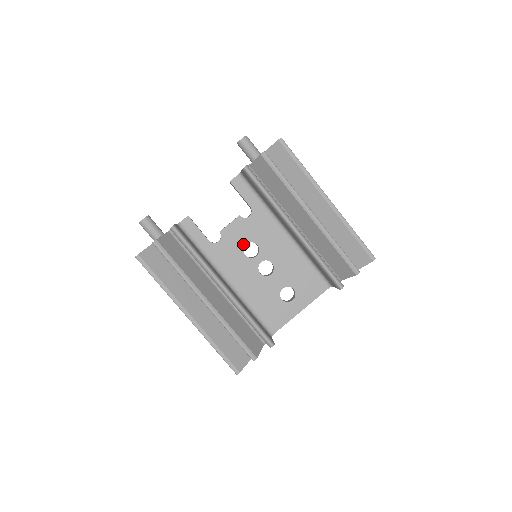
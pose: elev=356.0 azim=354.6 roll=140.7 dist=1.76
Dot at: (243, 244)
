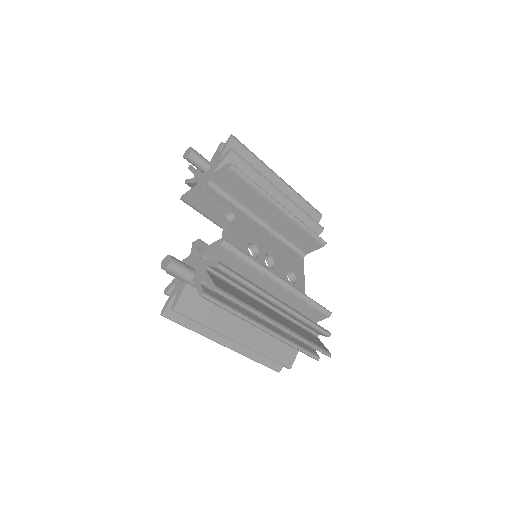
Dot at: (246, 248)
